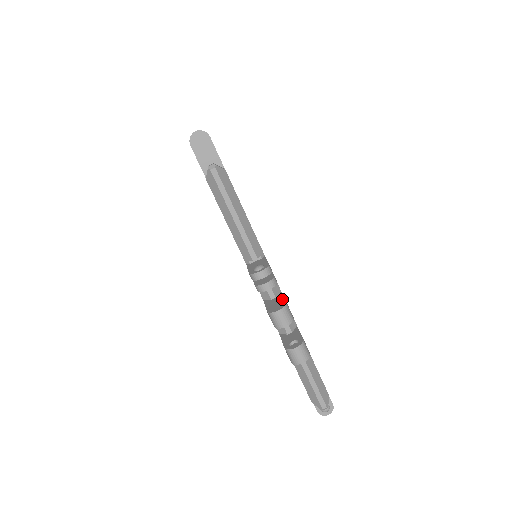
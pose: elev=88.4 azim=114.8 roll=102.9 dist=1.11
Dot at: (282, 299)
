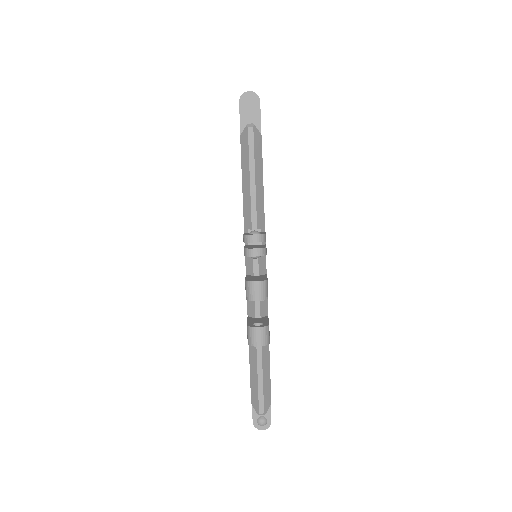
Dot at: (264, 277)
